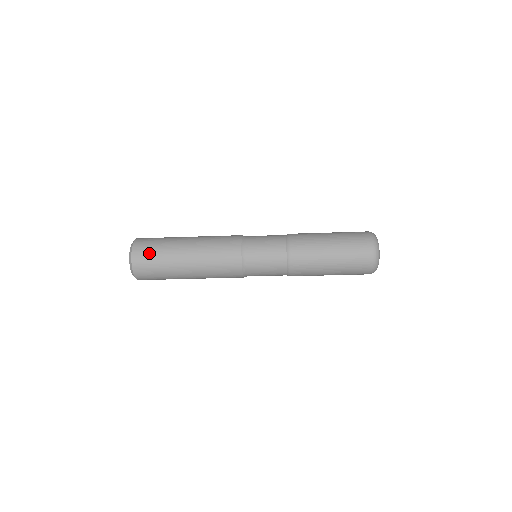
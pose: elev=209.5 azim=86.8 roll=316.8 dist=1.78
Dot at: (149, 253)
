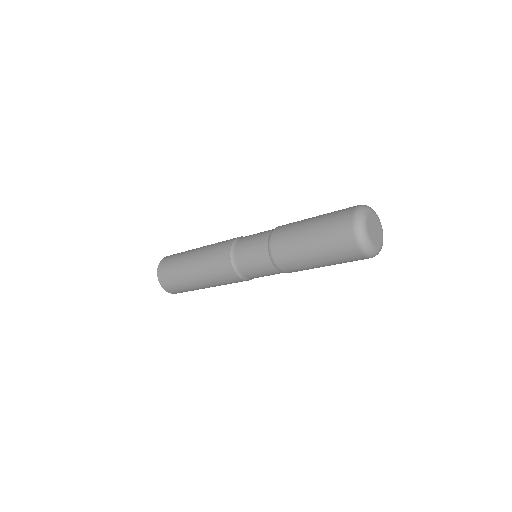
Dot at: (171, 258)
